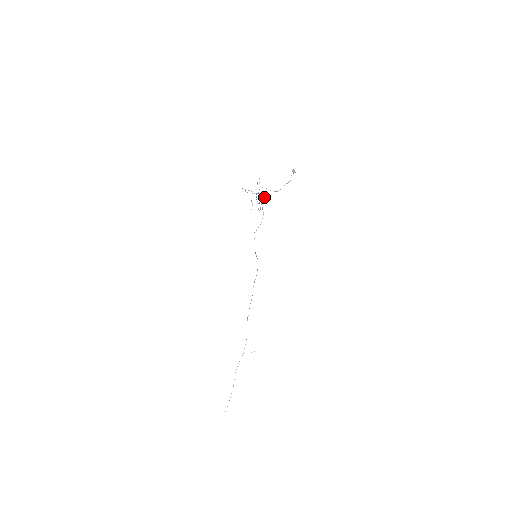
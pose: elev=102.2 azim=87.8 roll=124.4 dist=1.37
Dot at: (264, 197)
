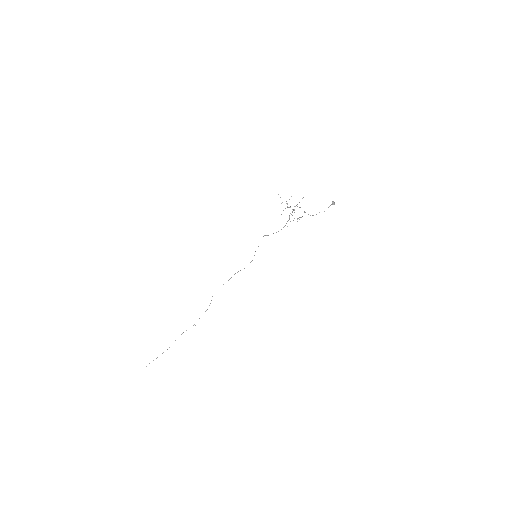
Dot at: (298, 218)
